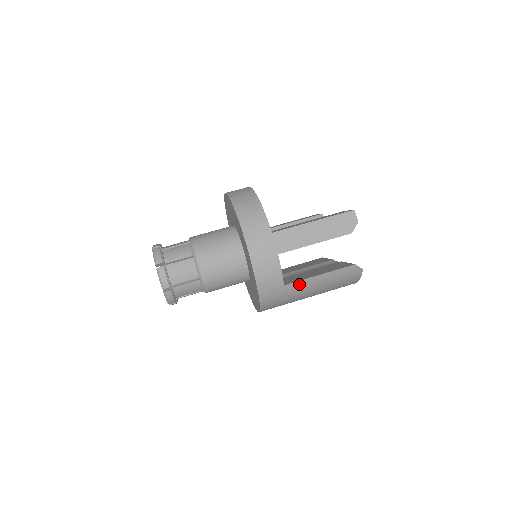
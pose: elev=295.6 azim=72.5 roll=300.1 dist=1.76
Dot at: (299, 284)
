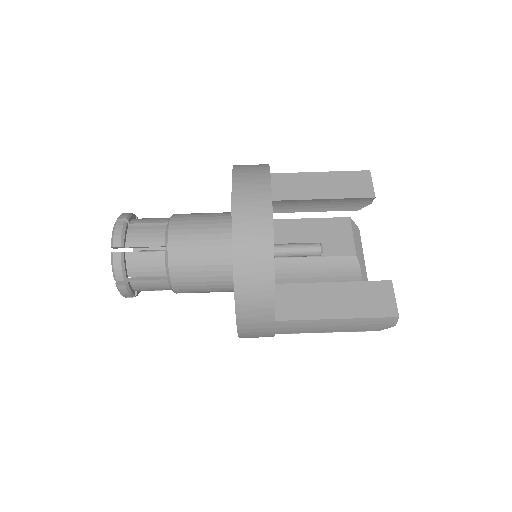
Dot at: occluded
